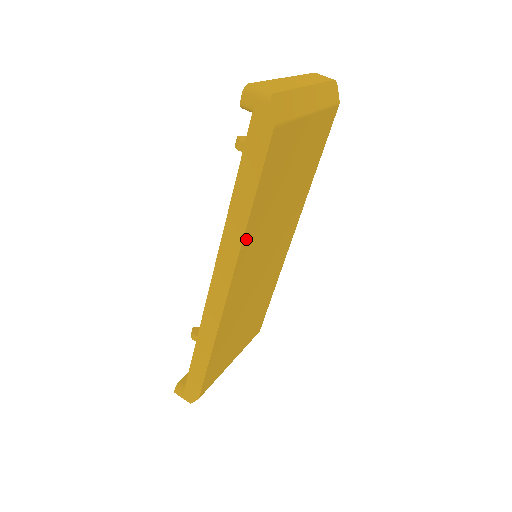
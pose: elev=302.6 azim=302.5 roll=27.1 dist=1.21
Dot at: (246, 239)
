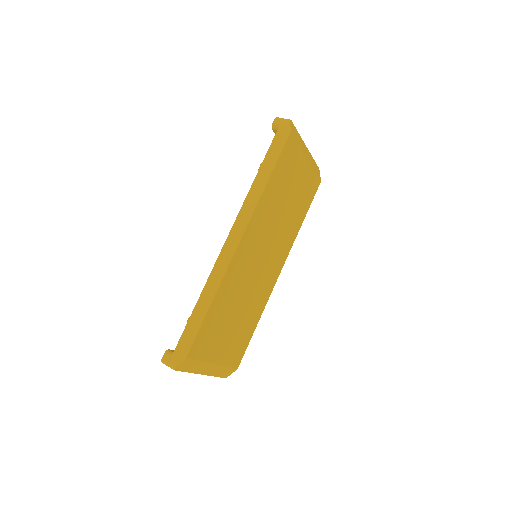
Dot at: (260, 204)
